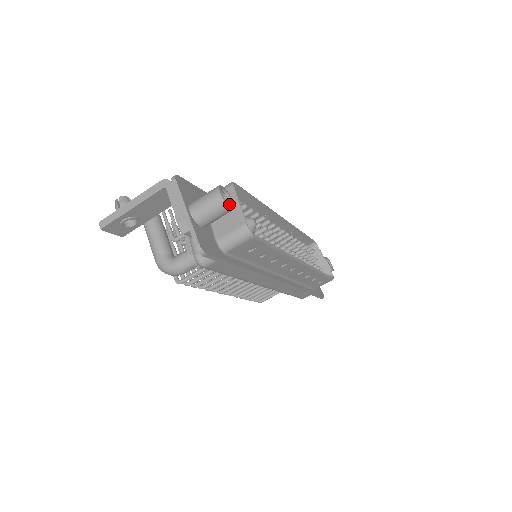
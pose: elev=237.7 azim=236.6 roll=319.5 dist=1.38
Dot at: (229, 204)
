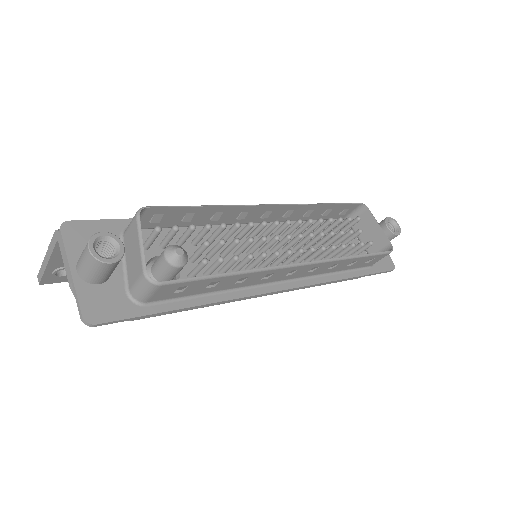
Dot at: (114, 253)
